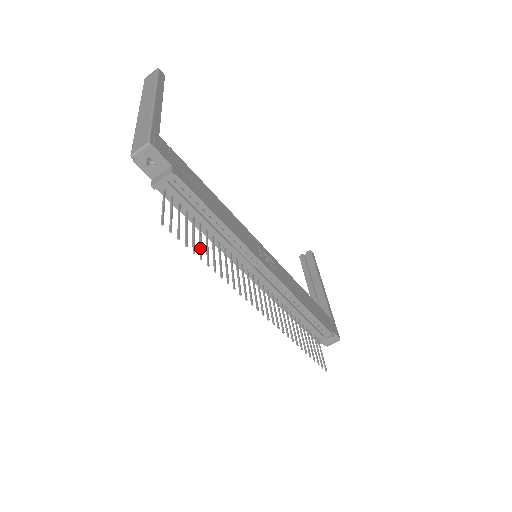
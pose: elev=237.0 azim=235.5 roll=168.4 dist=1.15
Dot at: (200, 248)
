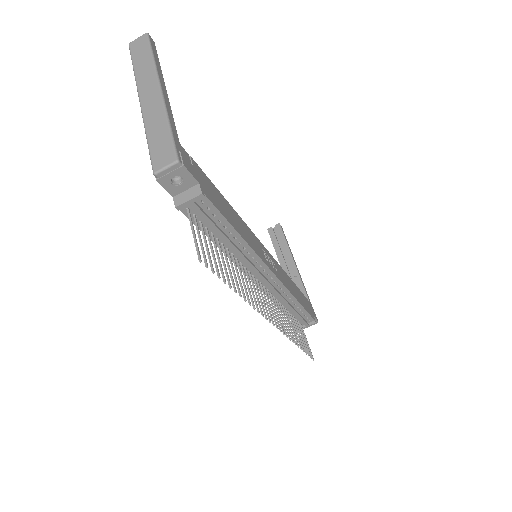
Dot at: (226, 273)
